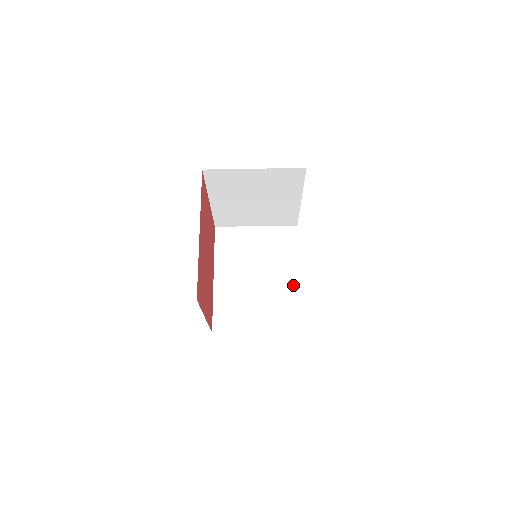
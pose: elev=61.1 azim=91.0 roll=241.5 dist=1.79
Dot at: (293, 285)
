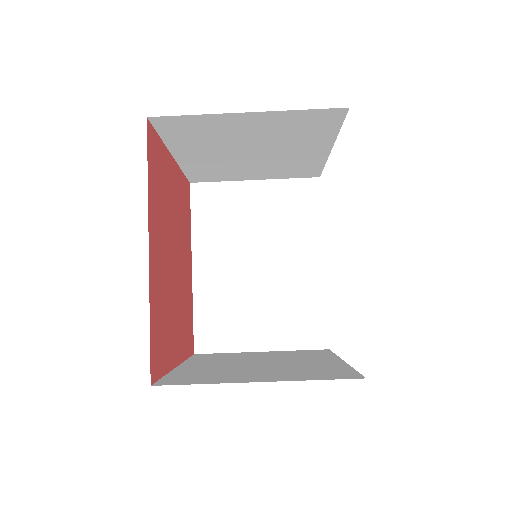
Dot at: (314, 277)
